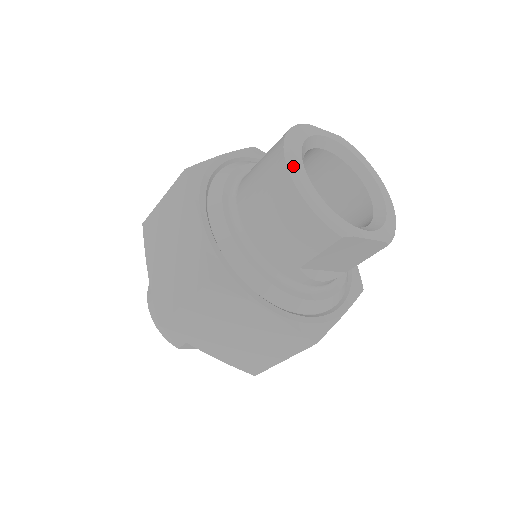
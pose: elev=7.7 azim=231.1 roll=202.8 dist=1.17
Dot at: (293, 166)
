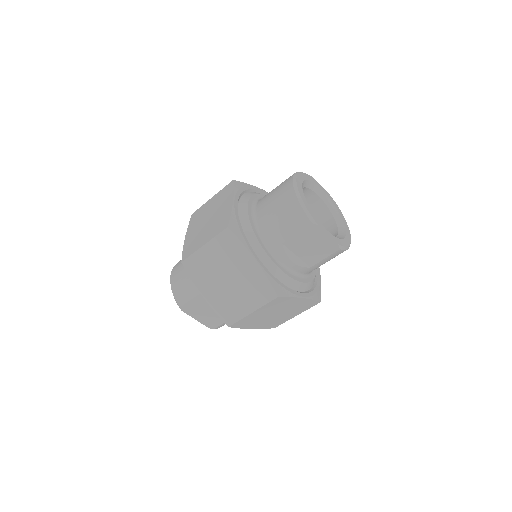
Dot at: (296, 181)
